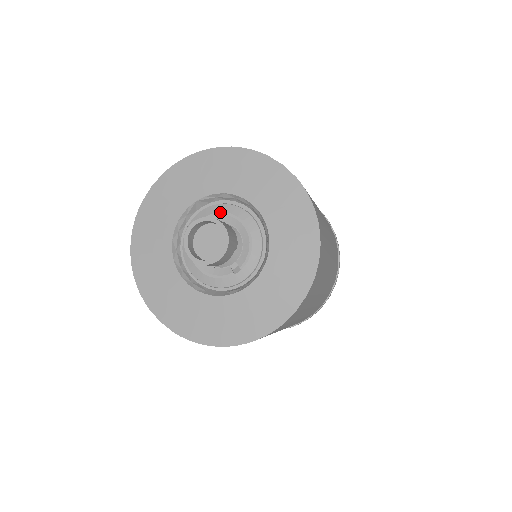
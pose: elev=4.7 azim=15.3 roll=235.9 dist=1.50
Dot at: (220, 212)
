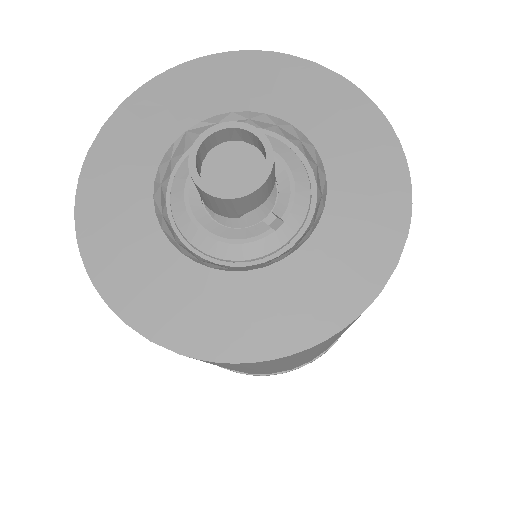
Dot at: occluded
